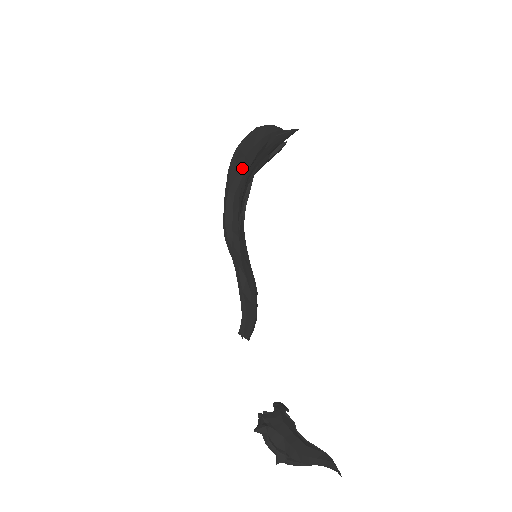
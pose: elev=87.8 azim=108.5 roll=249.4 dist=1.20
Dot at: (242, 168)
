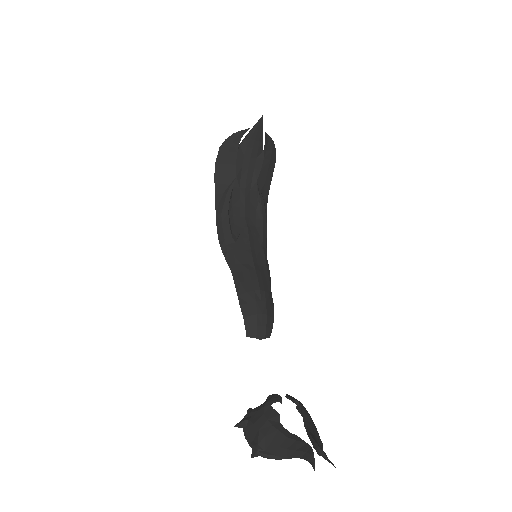
Dot at: (226, 186)
